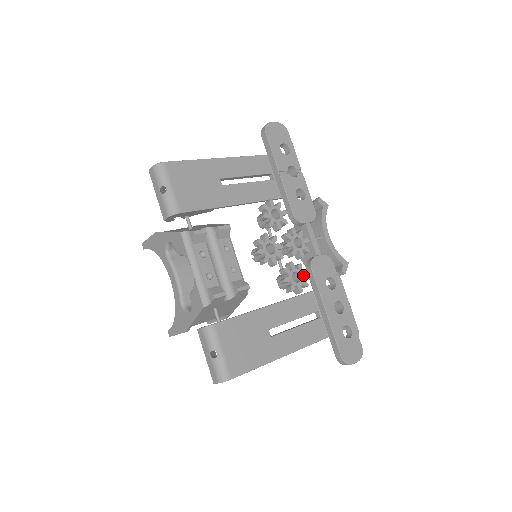
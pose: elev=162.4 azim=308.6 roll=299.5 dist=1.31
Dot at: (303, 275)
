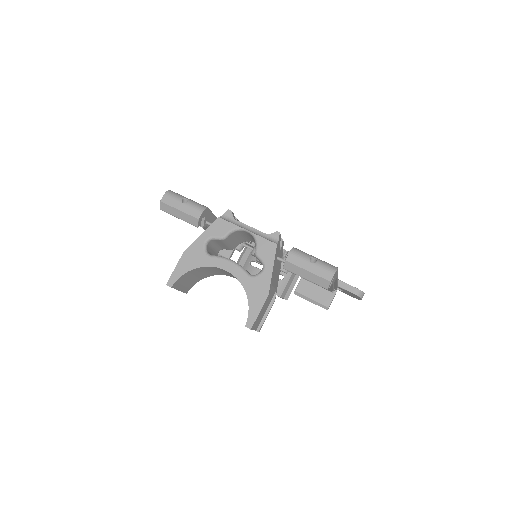
Dot at: occluded
